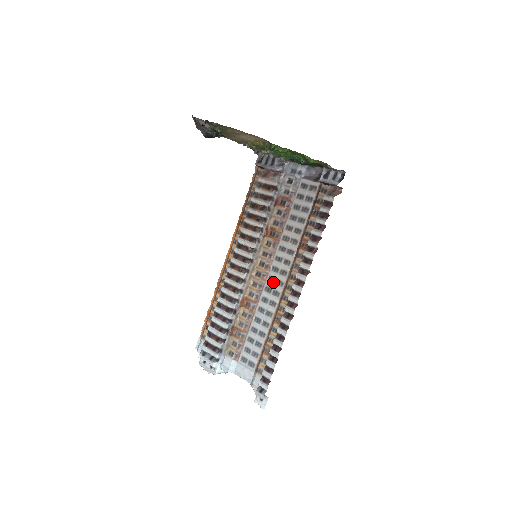
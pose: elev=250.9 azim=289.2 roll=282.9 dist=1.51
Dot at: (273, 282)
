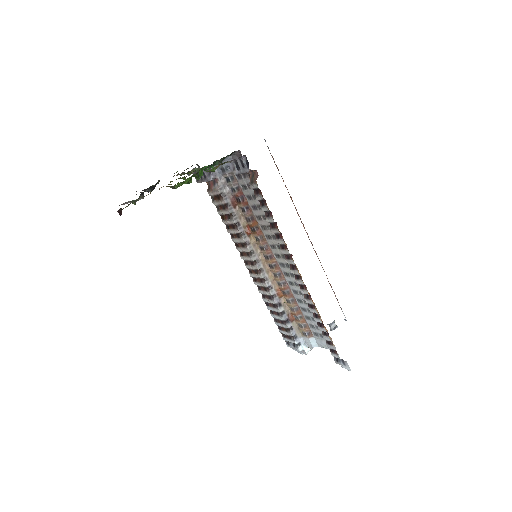
Dot at: (284, 267)
